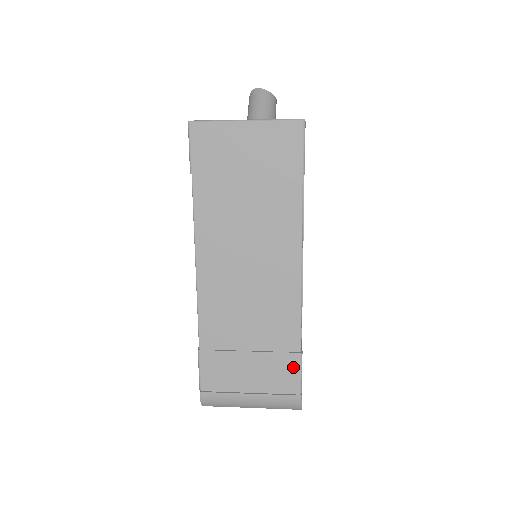
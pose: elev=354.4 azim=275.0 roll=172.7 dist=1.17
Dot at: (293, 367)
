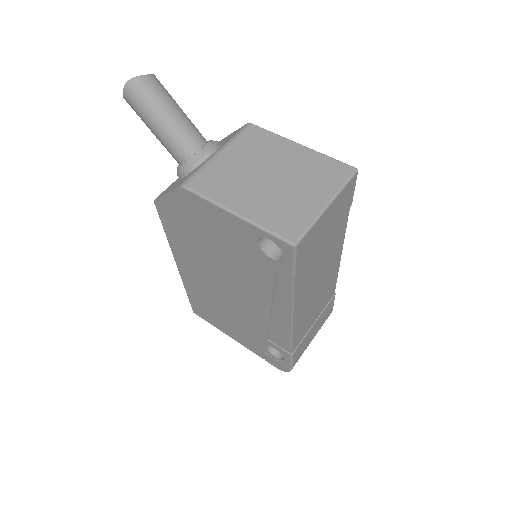
Dot at: (332, 304)
